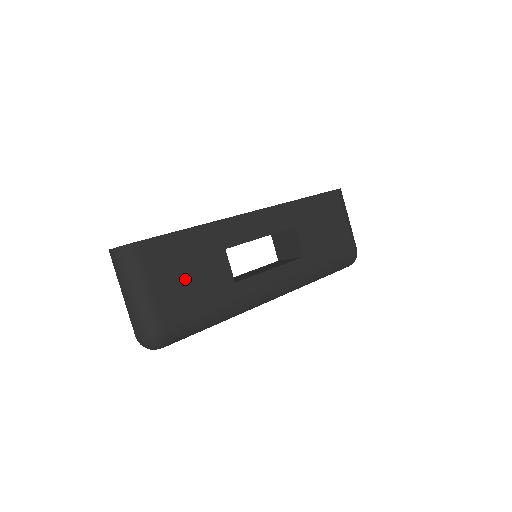
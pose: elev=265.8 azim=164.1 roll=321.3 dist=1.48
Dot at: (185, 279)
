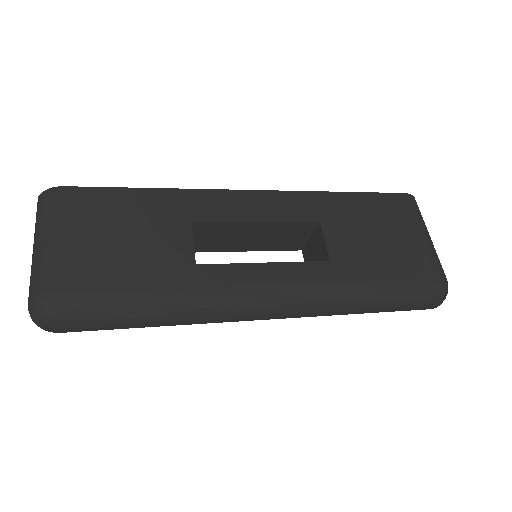
Dot at: (115, 241)
